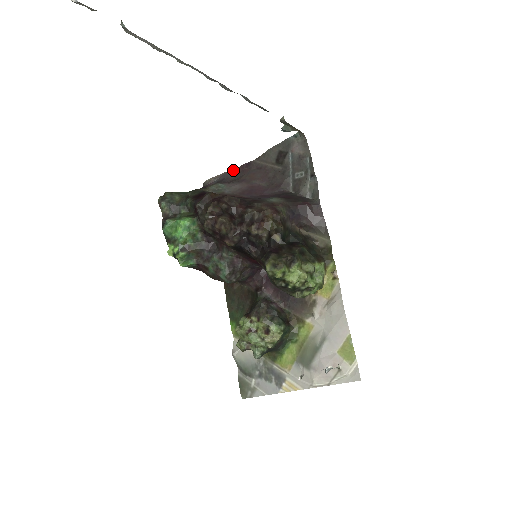
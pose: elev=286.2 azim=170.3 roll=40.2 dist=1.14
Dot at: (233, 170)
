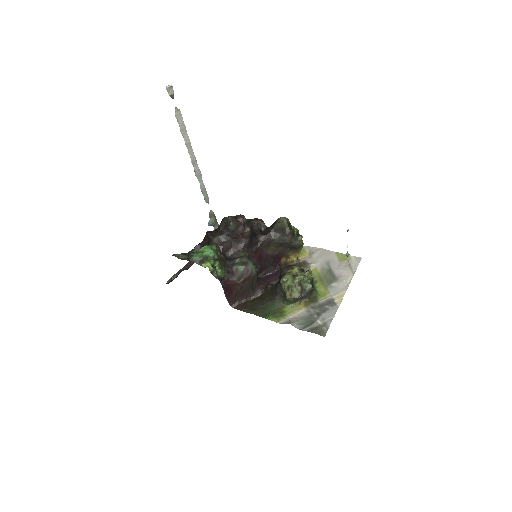
Dot at: (183, 267)
